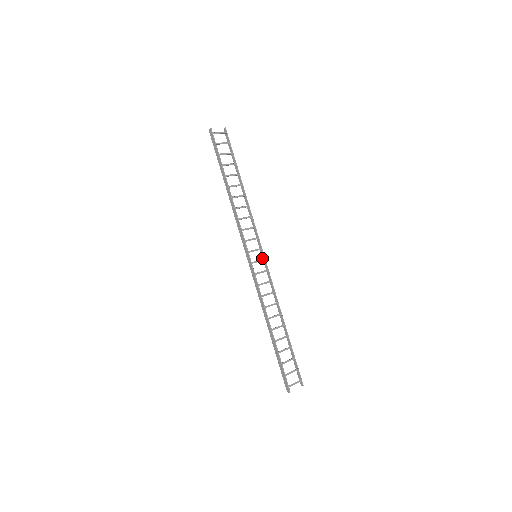
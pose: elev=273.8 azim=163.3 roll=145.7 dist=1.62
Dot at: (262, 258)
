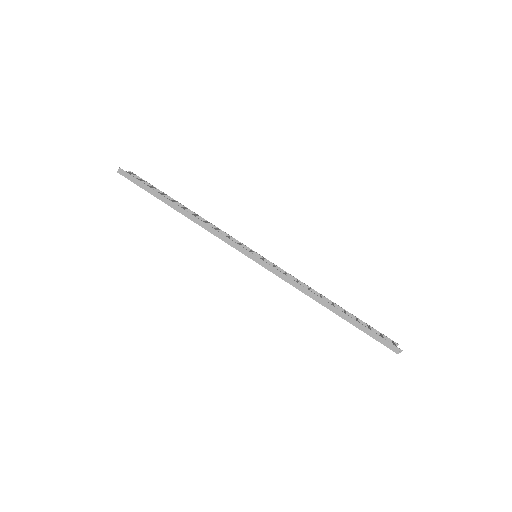
Dot at: occluded
